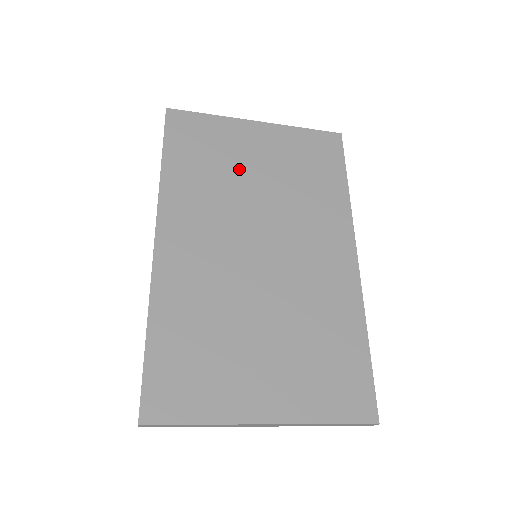
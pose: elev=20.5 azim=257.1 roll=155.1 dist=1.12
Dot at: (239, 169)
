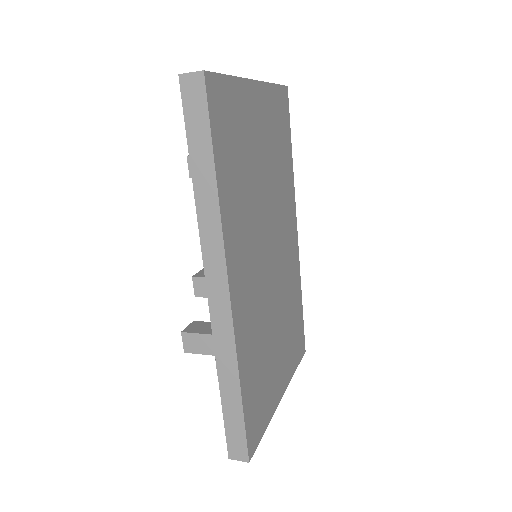
Dot at: (254, 162)
